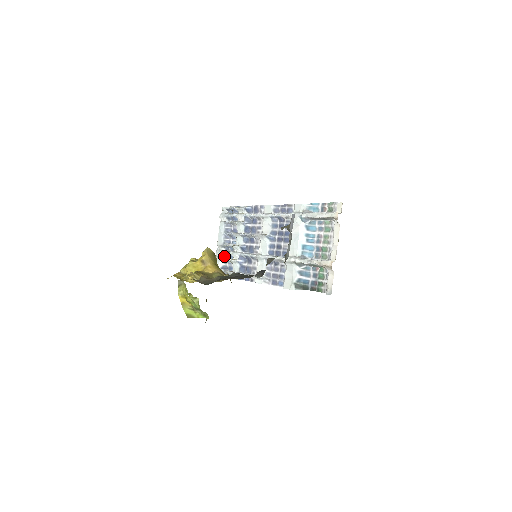
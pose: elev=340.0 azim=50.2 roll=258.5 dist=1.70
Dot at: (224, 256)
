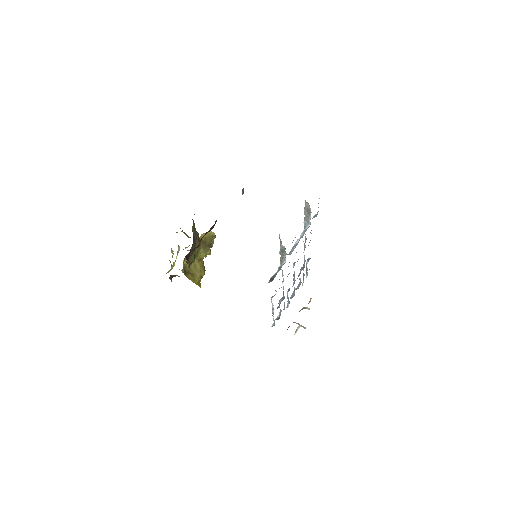
Dot at: (283, 309)
